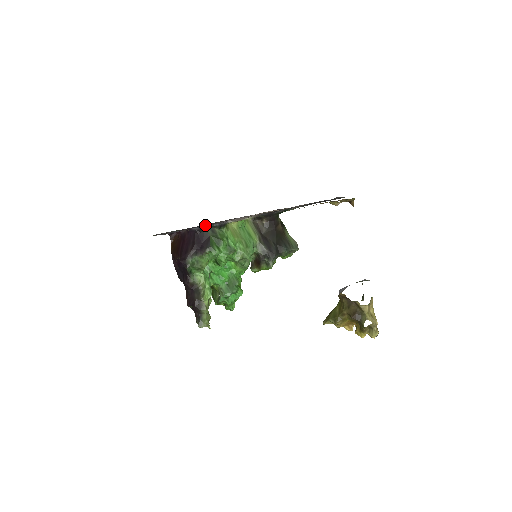
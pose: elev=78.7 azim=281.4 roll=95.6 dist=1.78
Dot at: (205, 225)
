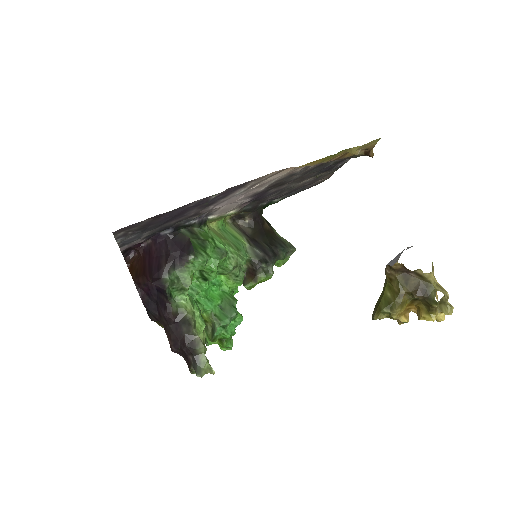
Dot at: (181, 222)
